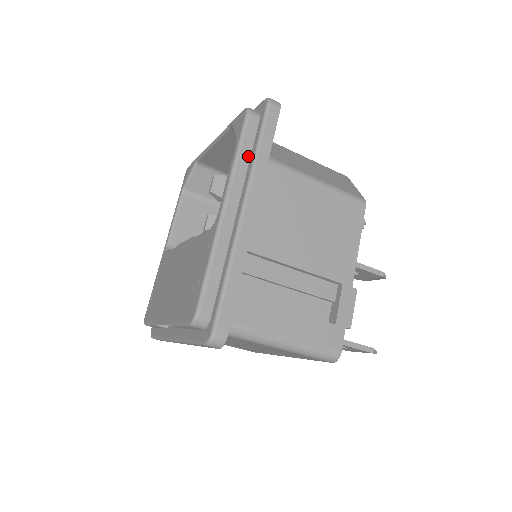
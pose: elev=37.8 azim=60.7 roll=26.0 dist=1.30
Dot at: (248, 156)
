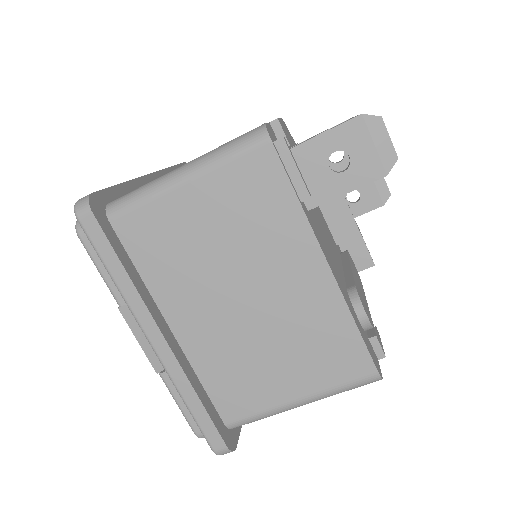
Dot at: occluded
